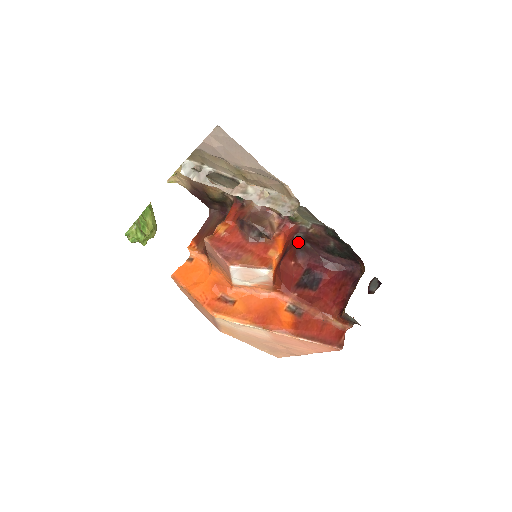
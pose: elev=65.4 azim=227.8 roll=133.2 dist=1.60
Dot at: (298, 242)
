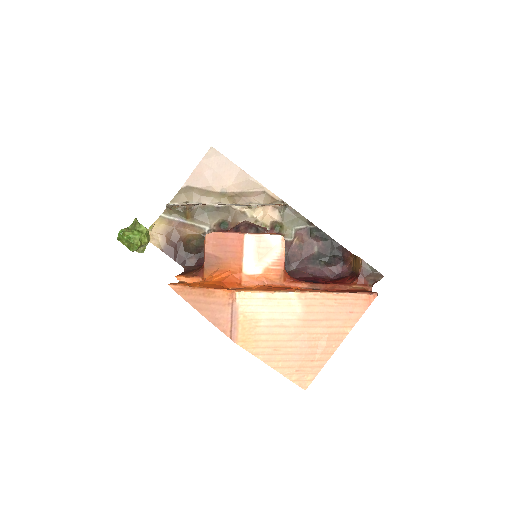
Dot at: occluded
